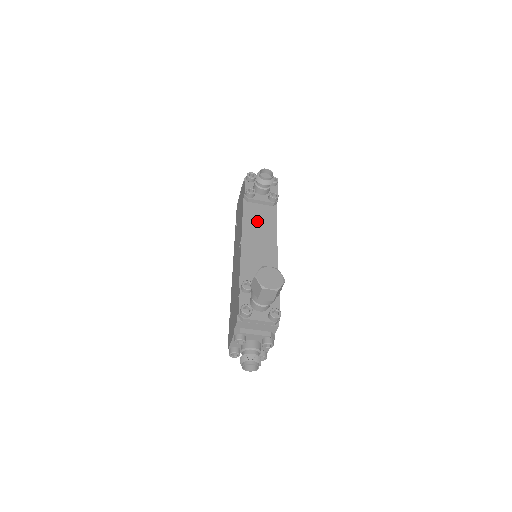
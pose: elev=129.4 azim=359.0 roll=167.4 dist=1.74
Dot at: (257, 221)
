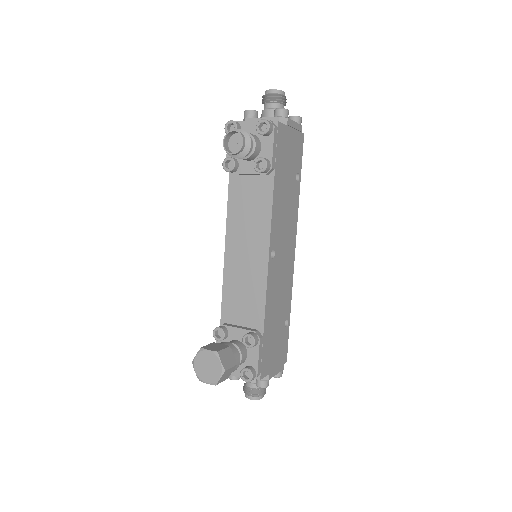
Dot at: (245, 211)
